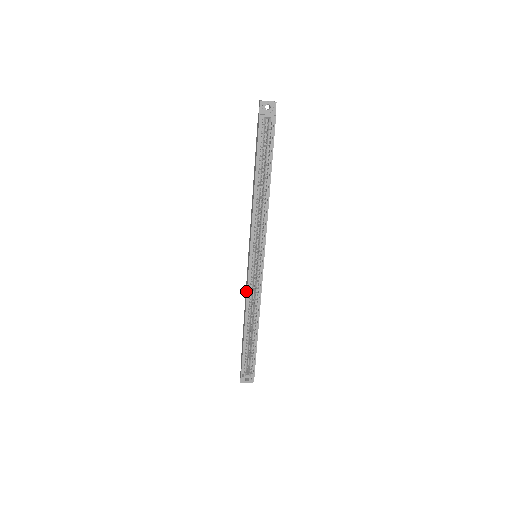
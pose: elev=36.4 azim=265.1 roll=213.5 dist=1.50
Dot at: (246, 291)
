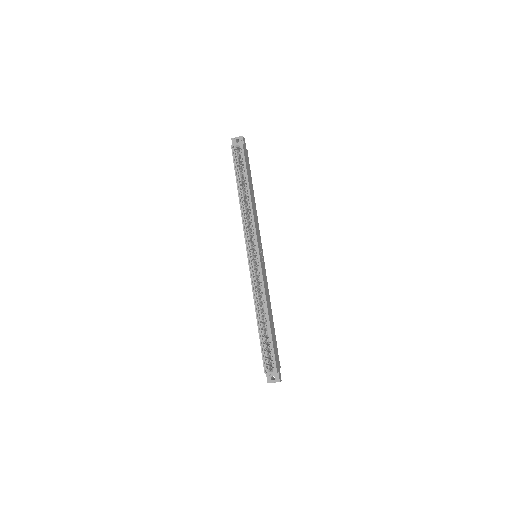
Dot at: occluded
